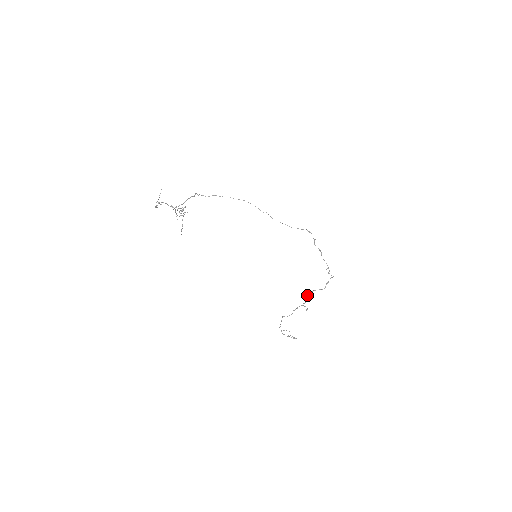
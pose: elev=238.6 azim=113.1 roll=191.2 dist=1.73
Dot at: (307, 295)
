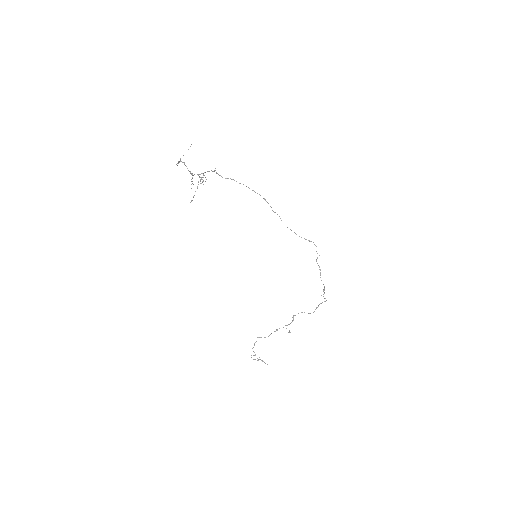
Dot at: (293, 316)
